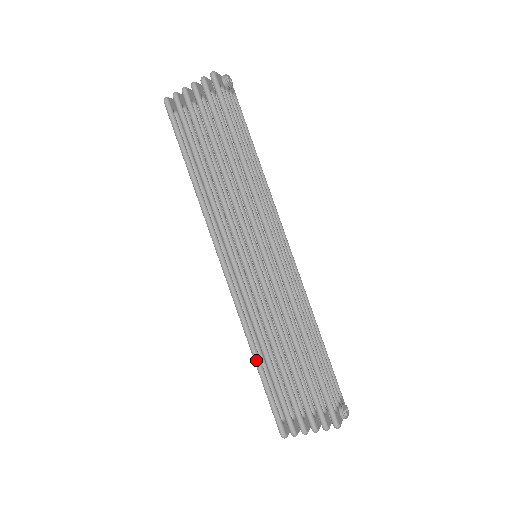
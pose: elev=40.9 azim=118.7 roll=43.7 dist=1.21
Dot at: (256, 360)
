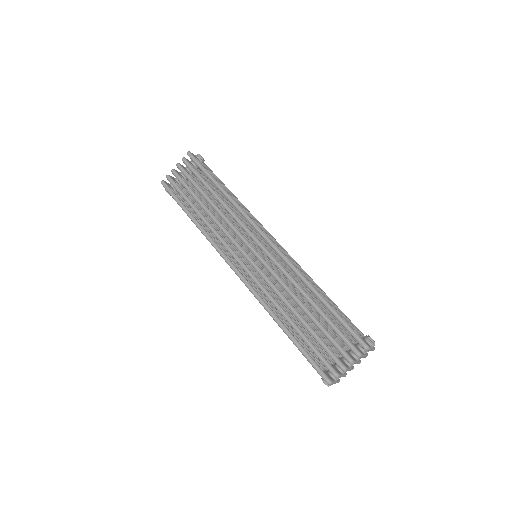
Dot at: (282, 326)
